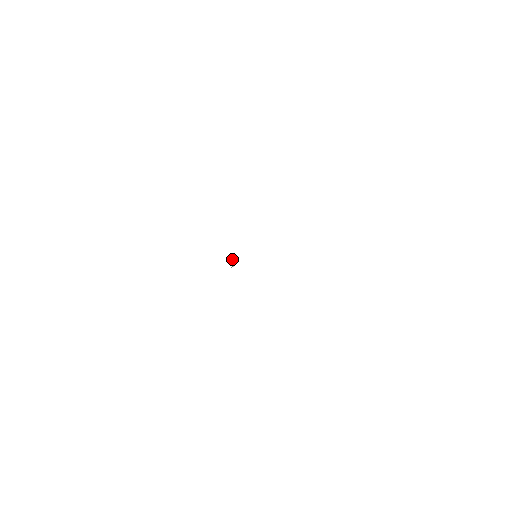
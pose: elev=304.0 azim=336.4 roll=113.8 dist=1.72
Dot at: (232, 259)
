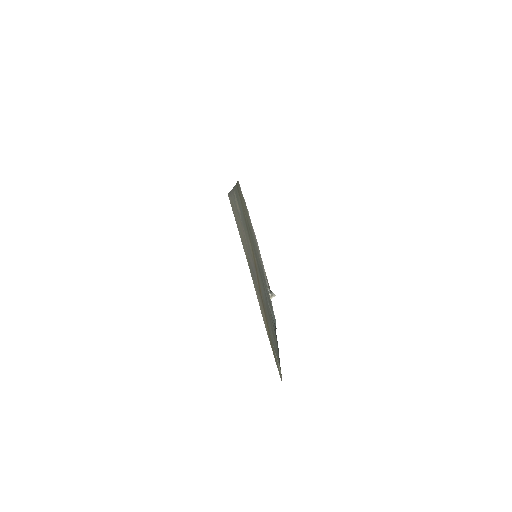
Dot at: (267, 288)
